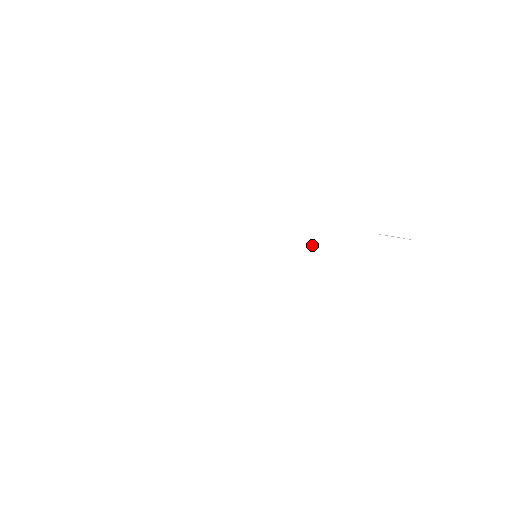
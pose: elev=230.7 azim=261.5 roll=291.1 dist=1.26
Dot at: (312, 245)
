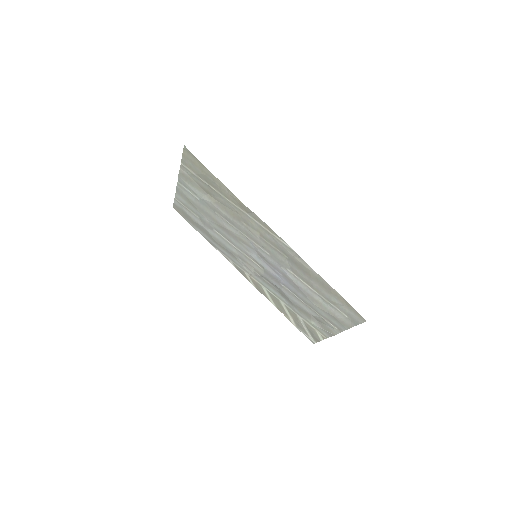
Dot at: (282, 288)
